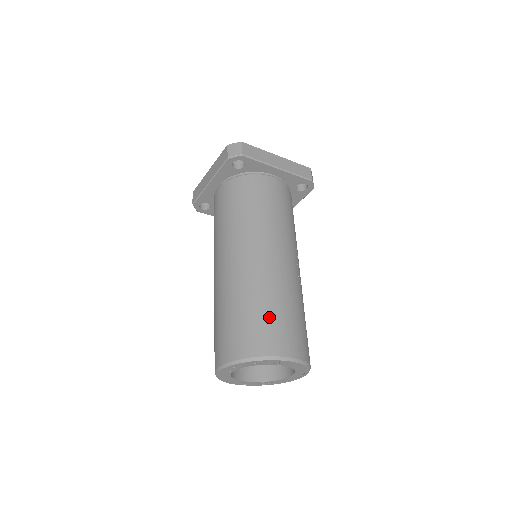
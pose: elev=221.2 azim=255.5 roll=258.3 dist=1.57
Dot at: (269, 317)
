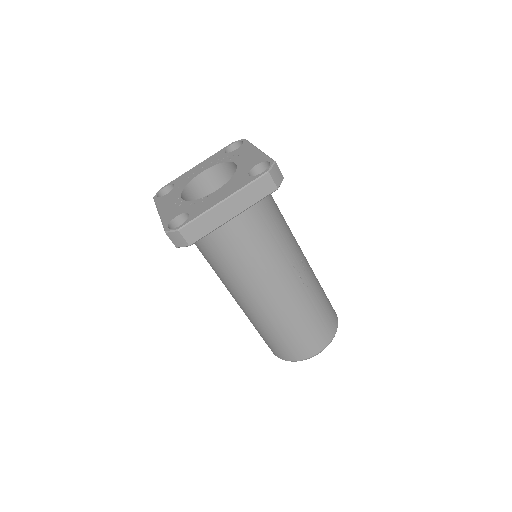
Dot at: (292, 340)
